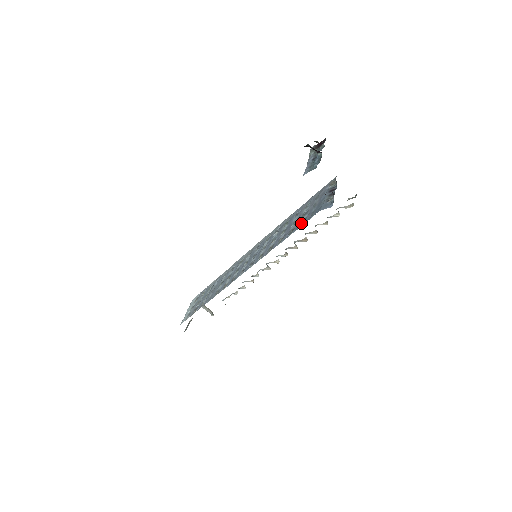
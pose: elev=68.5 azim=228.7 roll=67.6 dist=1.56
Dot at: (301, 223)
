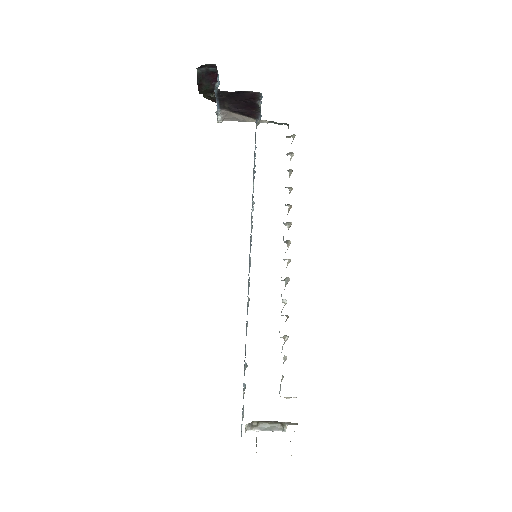
Dot at: occluded
